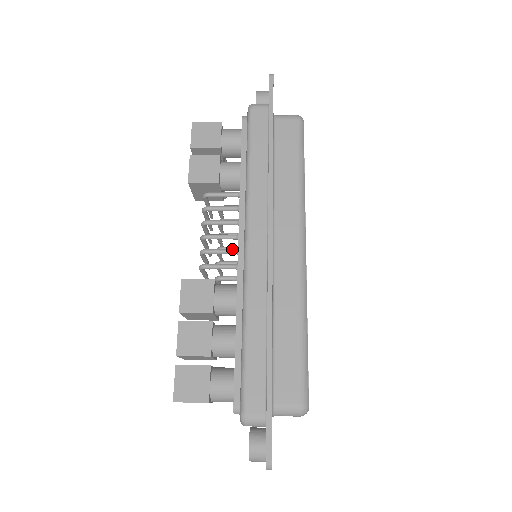
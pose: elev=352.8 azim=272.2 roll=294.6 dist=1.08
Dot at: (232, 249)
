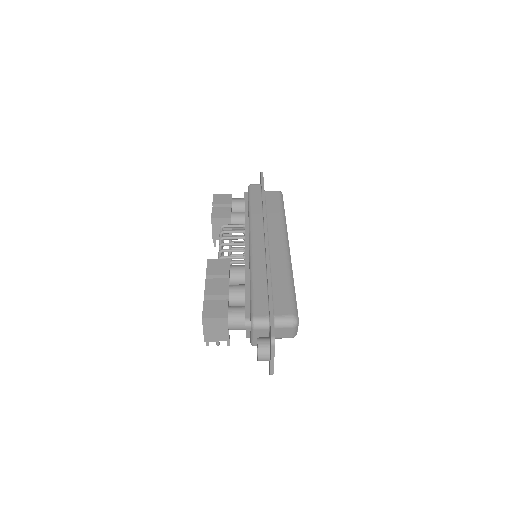
Dot at: (240, 249)
